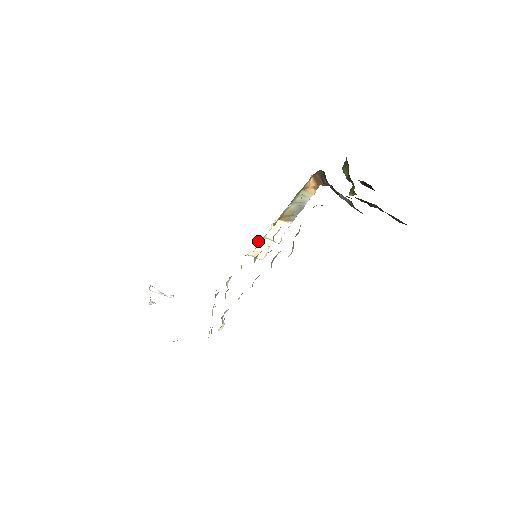
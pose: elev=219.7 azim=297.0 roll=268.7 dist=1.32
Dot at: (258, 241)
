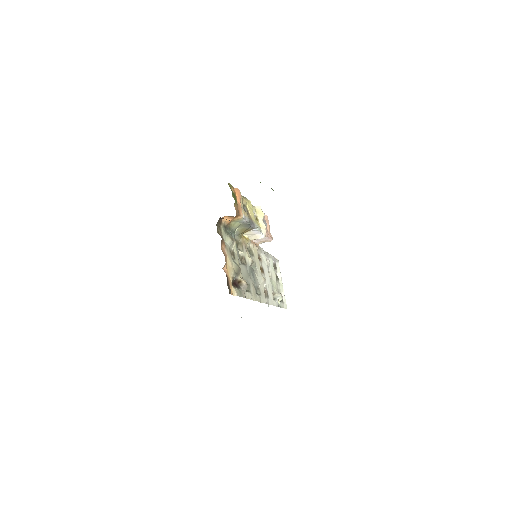
Dot at: occluded
